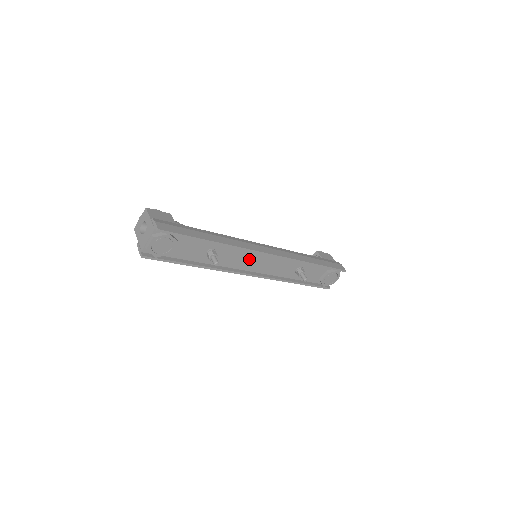
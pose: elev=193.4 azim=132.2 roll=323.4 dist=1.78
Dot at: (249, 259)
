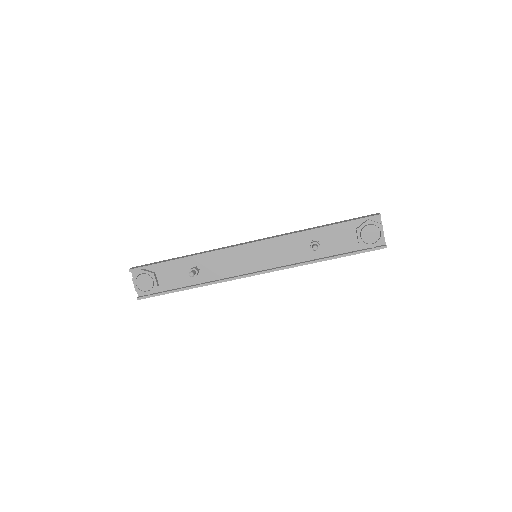
Dot at: (240, 260)
